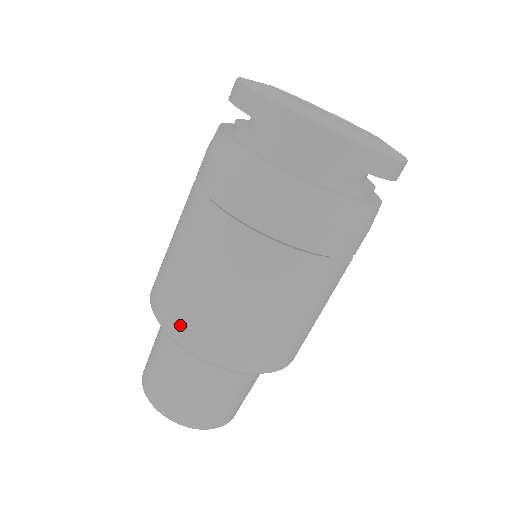
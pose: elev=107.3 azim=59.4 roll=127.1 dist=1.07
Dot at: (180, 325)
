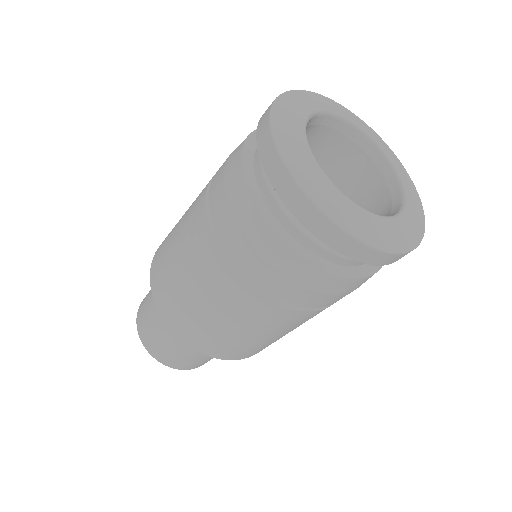
Dot at: (159, 288)
